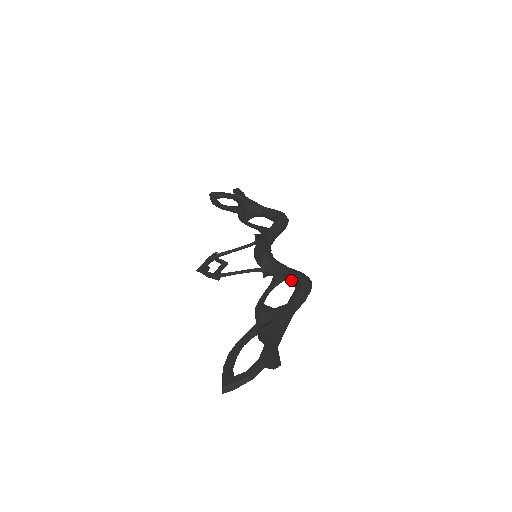
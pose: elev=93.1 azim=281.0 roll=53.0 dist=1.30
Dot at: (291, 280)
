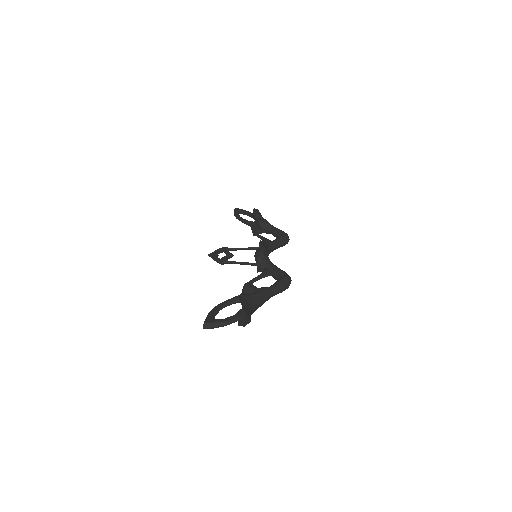
Dot at: (277, 276)
